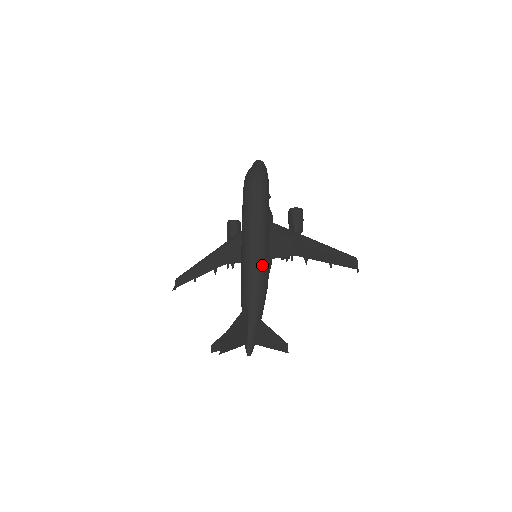
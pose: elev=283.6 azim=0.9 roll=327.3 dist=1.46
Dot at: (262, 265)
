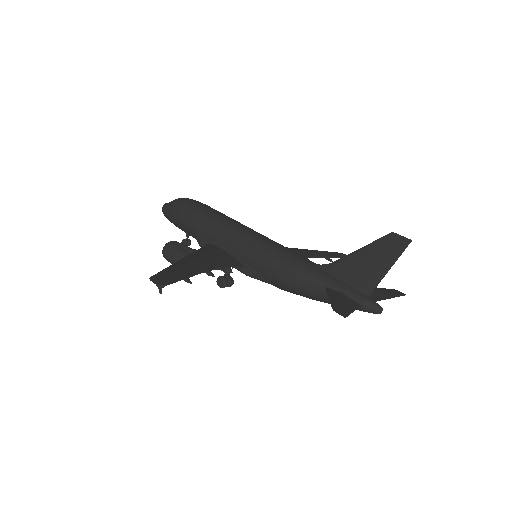
Dot at: occluded
